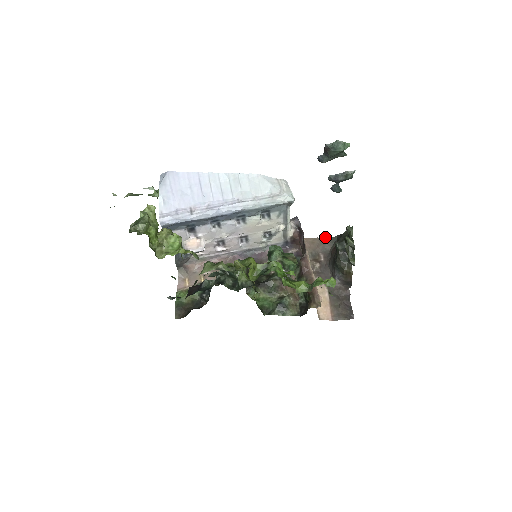
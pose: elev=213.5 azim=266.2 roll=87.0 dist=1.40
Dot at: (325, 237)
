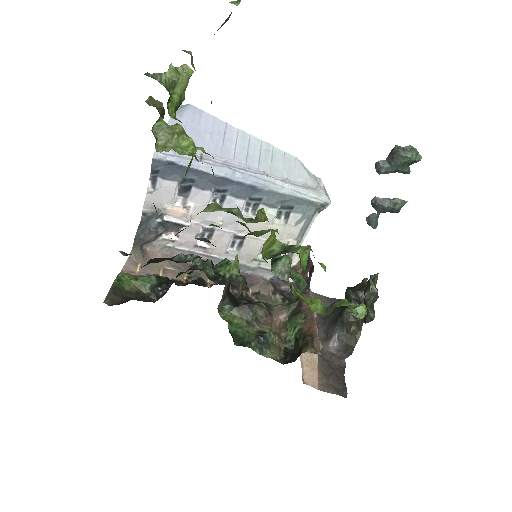
Dot at: occluded
